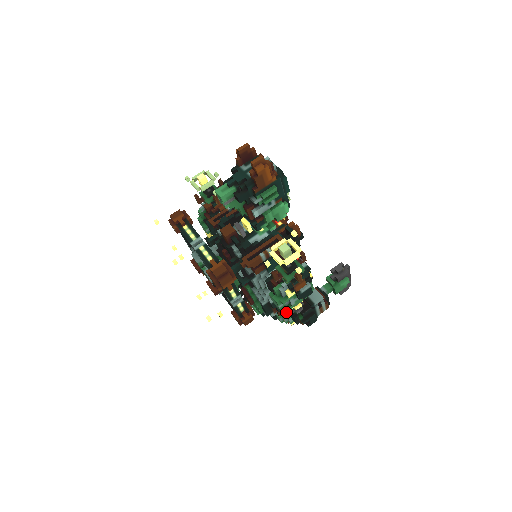
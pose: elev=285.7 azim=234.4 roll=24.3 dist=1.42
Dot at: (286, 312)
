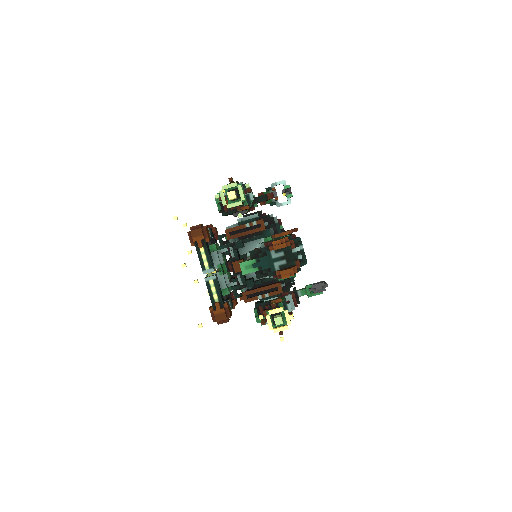
Dot at: occluded
